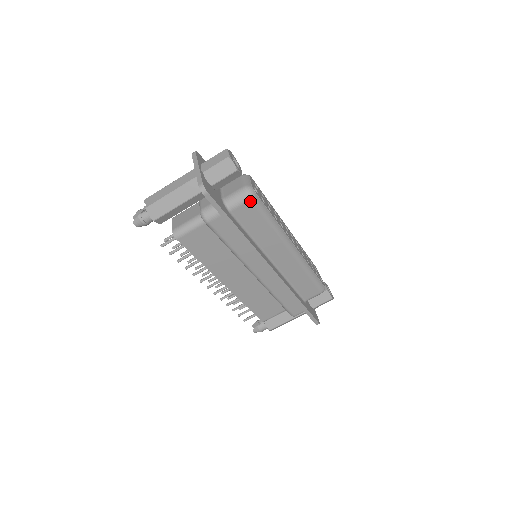
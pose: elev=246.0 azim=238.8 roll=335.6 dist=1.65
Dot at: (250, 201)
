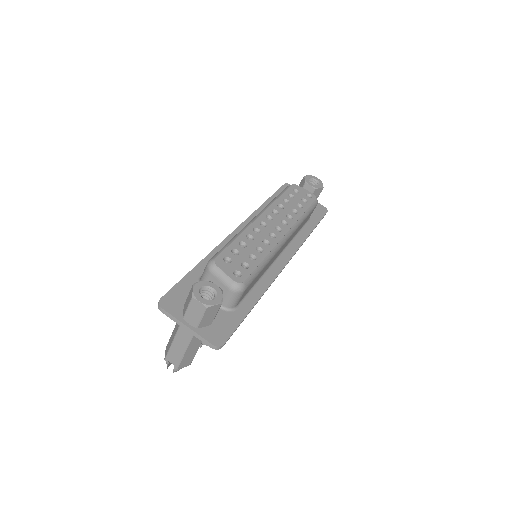
Dot at: (245, 290)
